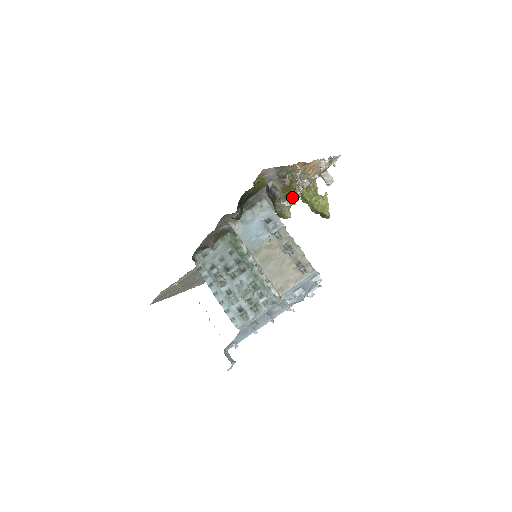
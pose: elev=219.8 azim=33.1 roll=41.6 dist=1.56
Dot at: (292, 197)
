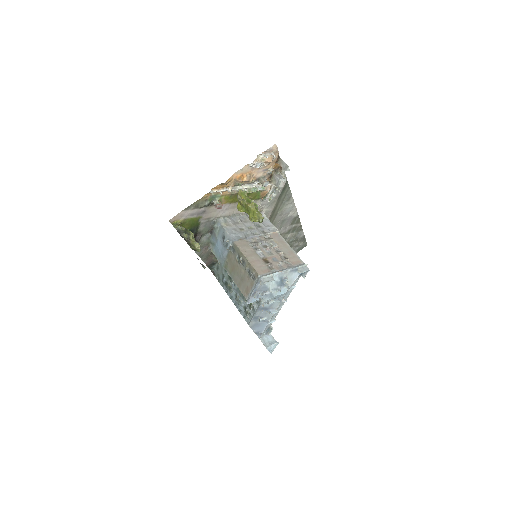
Dot at: (265, 194)
